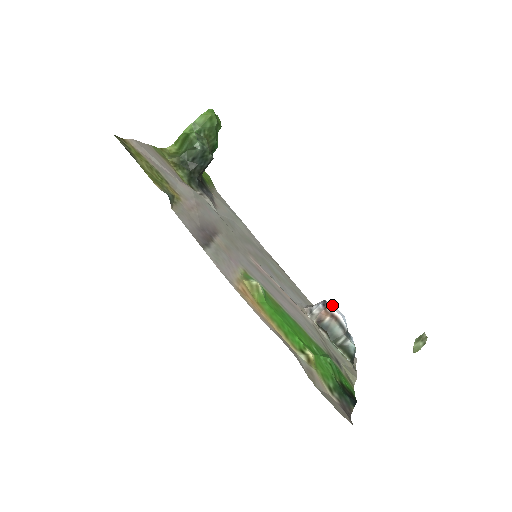
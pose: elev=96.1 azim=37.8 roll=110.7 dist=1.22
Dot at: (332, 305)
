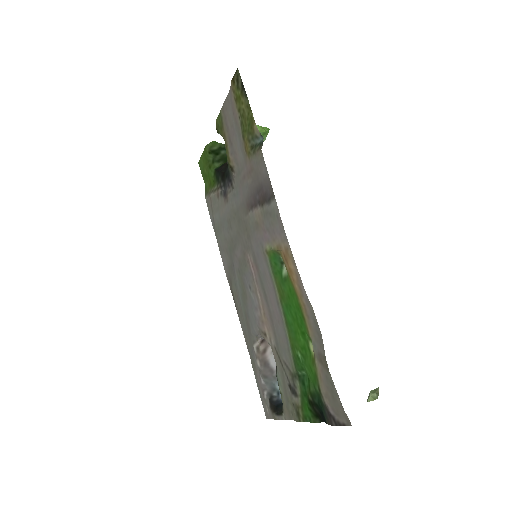
Dot at: occluded
